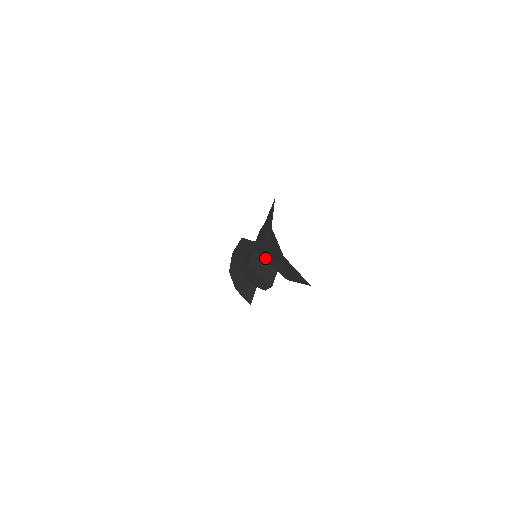
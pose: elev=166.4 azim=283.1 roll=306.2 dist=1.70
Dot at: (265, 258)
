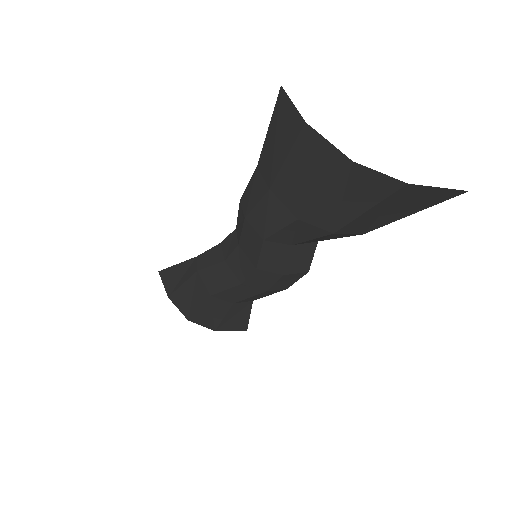
Dot at: (311, 234)
